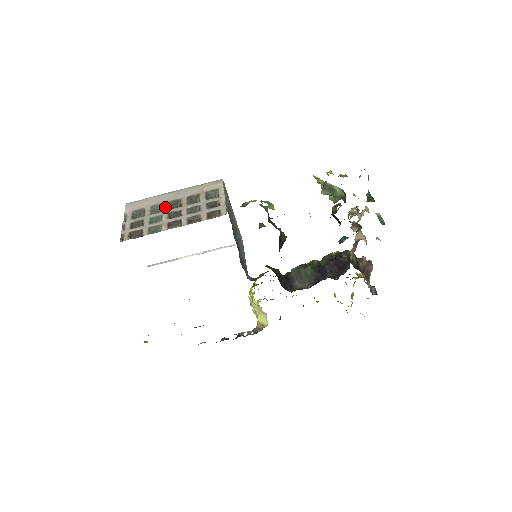
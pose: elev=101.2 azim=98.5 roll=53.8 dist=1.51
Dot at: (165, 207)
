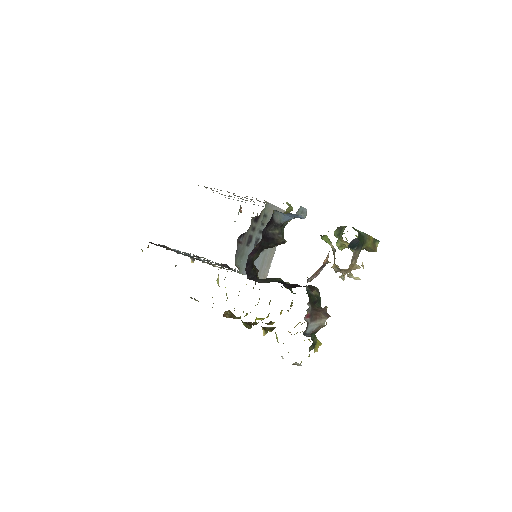
Dot at: occluded
